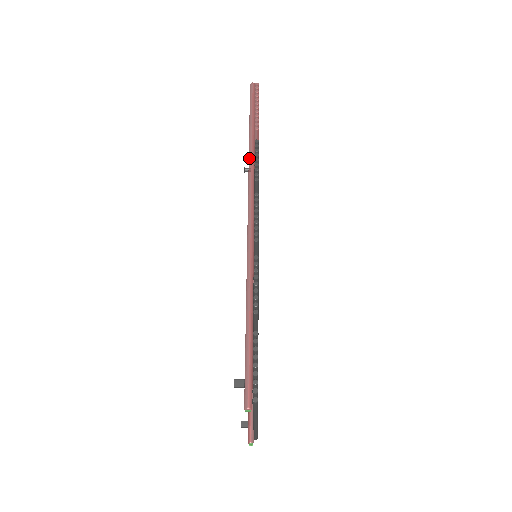
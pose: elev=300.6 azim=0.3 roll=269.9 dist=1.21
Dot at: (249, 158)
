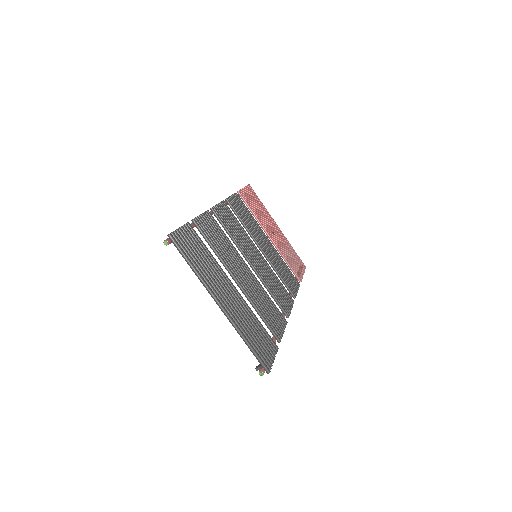
Dot at: occluded
